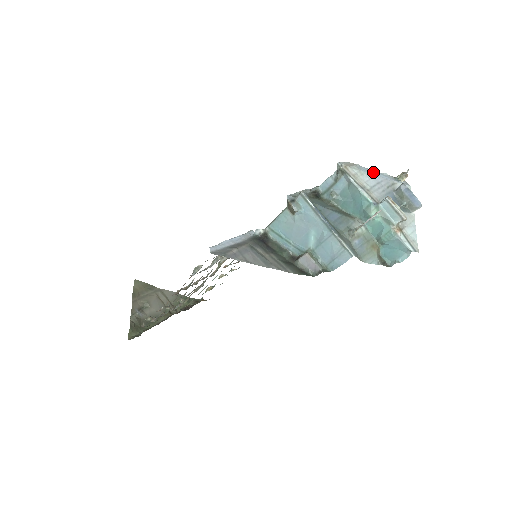
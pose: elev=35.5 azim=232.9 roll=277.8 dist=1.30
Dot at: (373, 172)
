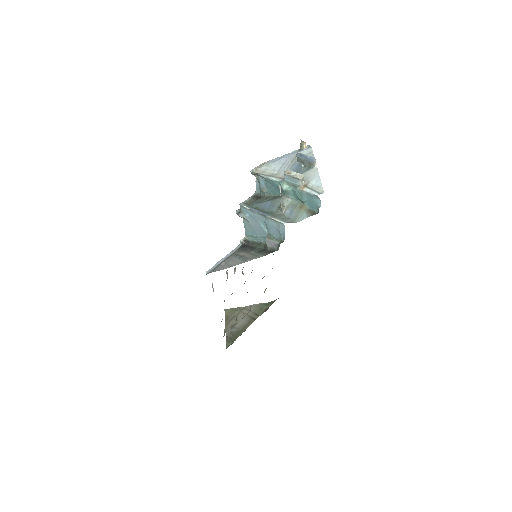
Dot at: (281, 158)
